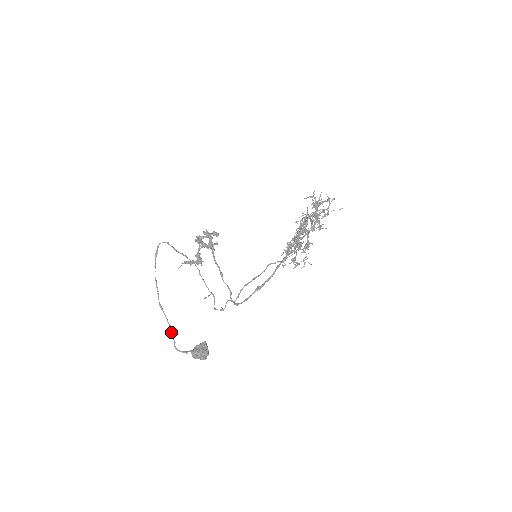
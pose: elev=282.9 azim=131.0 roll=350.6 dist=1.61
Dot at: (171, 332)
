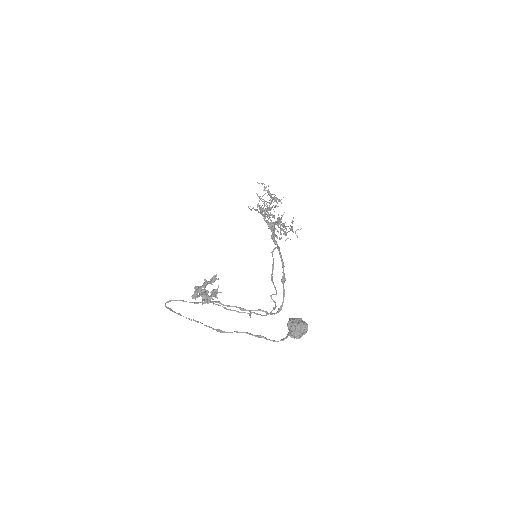
Dot at: (252, 335)
